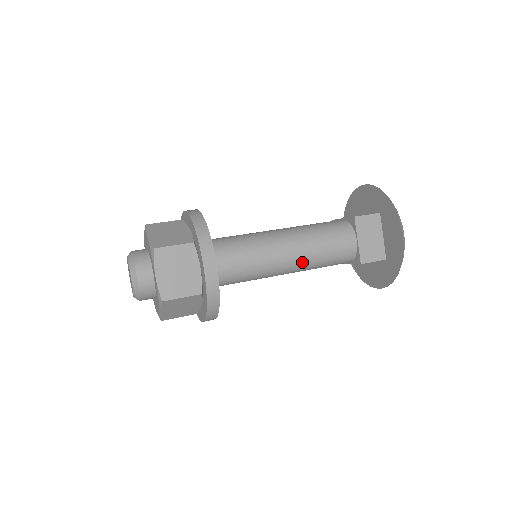
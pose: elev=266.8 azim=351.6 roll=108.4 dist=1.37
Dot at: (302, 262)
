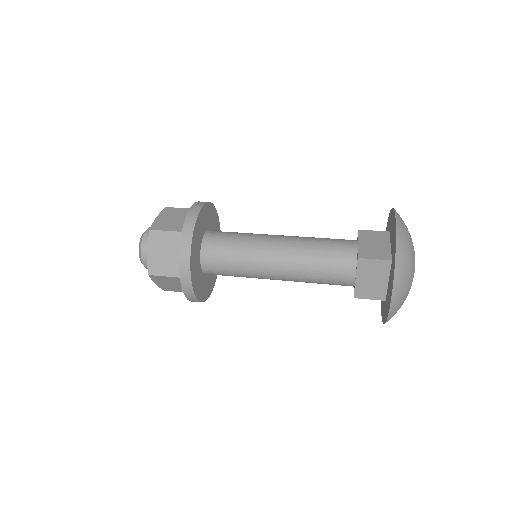
Dot at: (293, 250)
